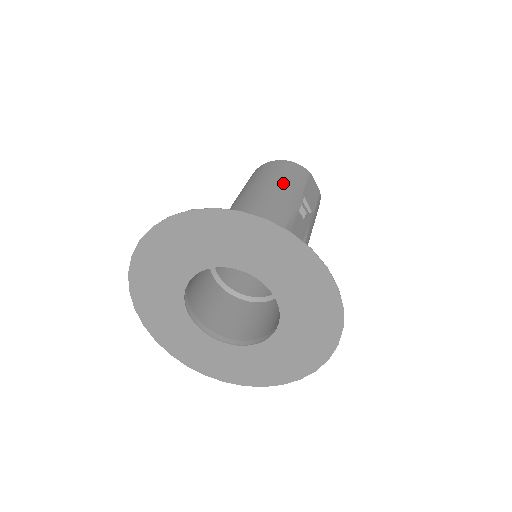
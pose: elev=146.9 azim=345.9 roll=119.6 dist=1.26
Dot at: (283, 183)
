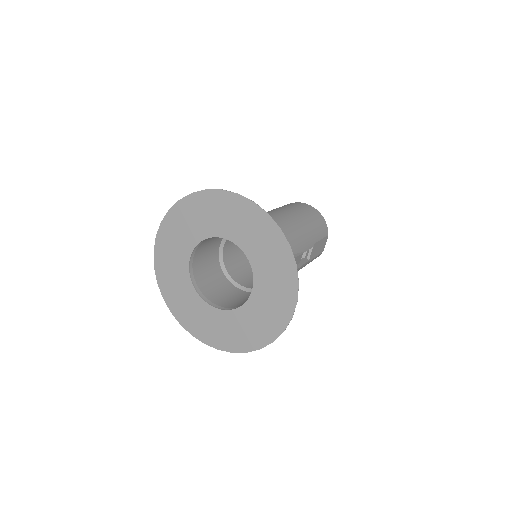
Dot at: (309, 228)
